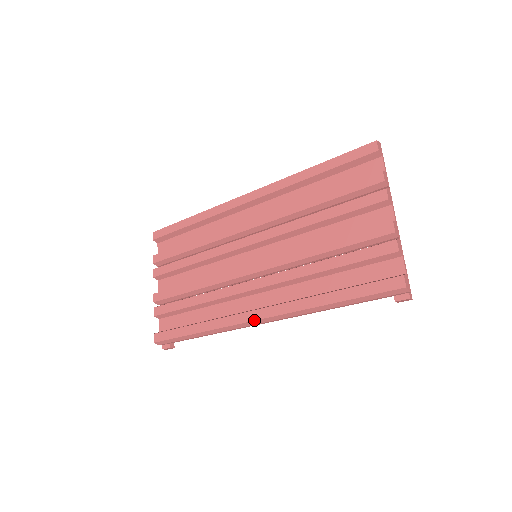
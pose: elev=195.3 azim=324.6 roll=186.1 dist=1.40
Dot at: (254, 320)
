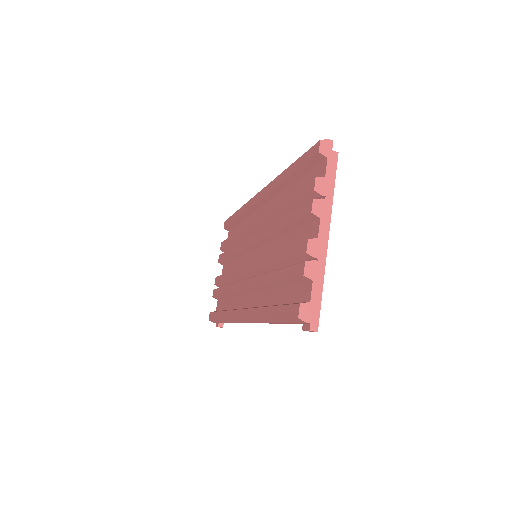
Dot at: (238, 319)
